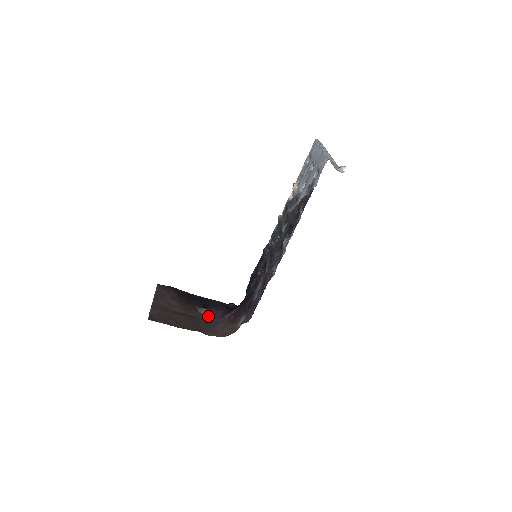
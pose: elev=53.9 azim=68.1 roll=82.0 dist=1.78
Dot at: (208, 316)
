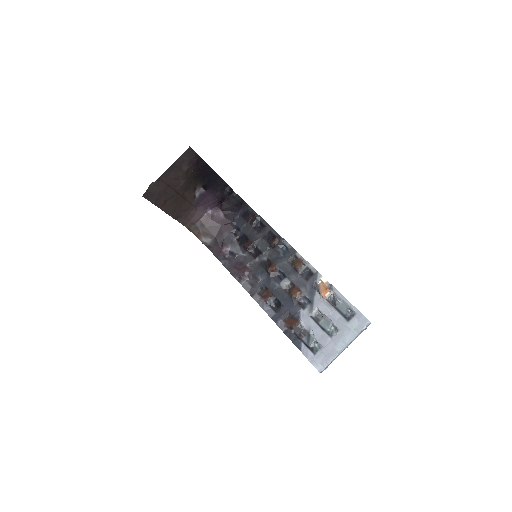
Dot at: (198, 199)
